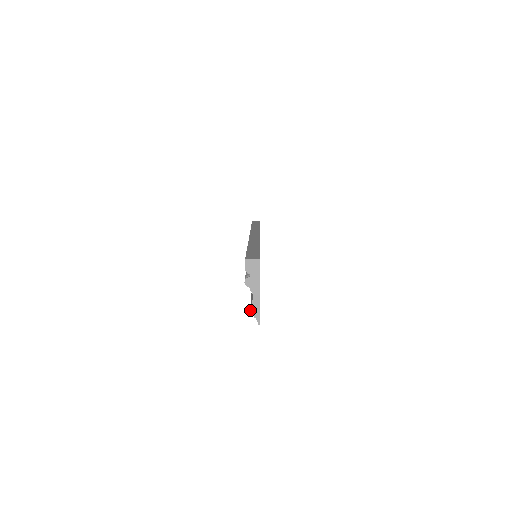
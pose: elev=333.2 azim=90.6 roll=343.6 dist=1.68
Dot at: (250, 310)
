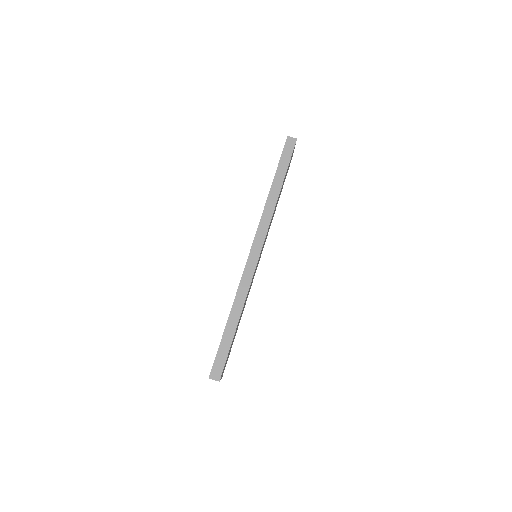
Dot at: occluded
